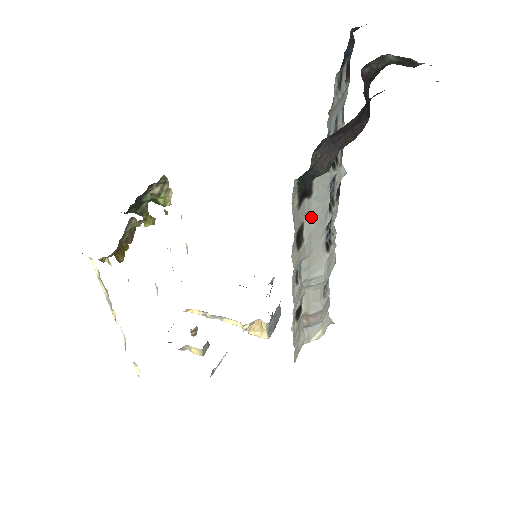
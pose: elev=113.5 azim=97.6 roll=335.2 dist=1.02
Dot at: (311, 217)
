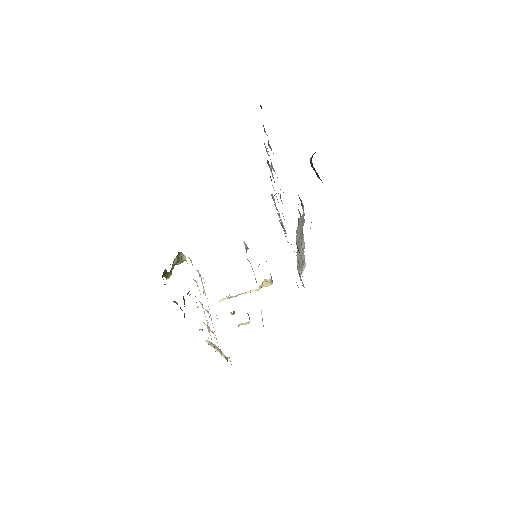
Dot at: (298, 233)
